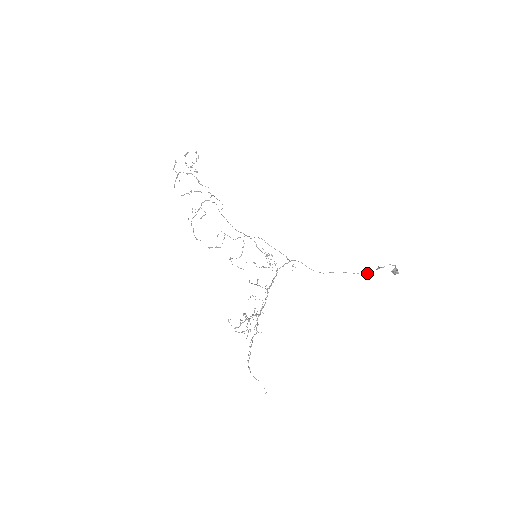
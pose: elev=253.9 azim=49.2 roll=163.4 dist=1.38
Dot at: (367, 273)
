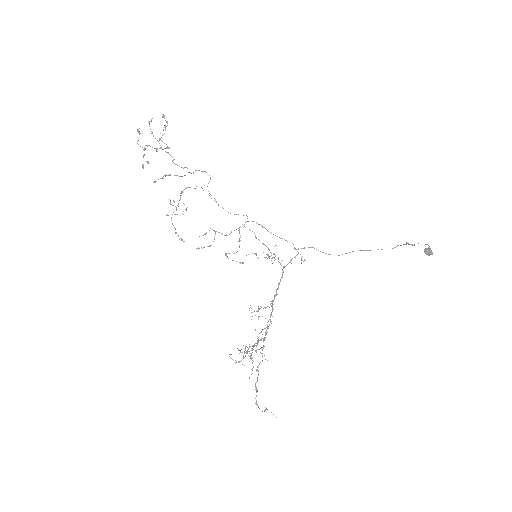
Dot at: (393, 248)
